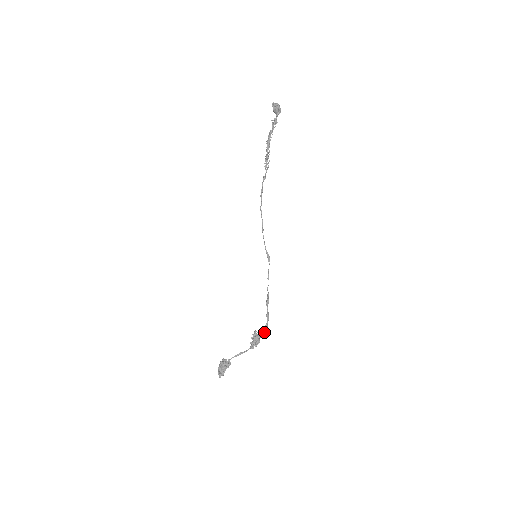
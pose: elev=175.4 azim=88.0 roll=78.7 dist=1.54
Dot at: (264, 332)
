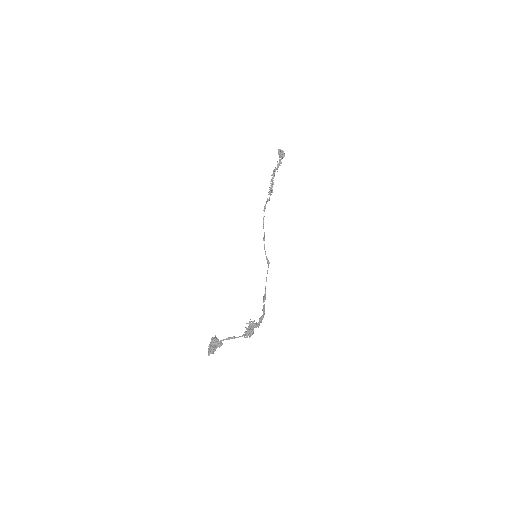
Dot at: (259, 323)
